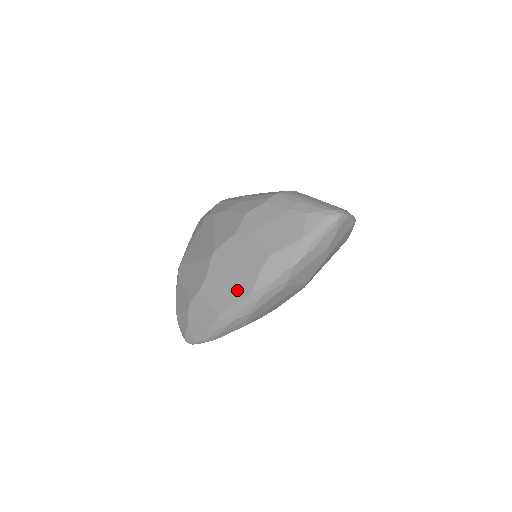
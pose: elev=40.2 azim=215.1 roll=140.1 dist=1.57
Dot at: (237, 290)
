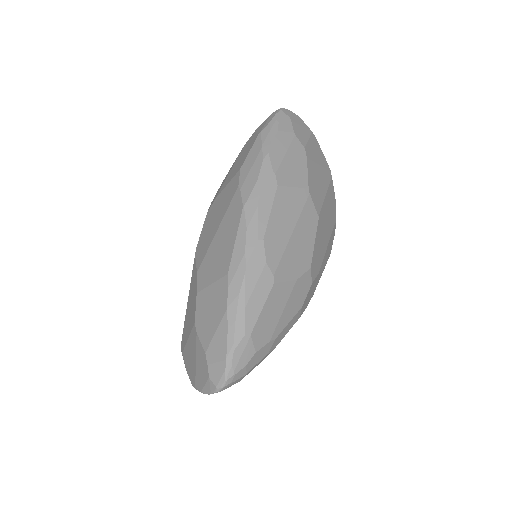
Dot at: (229, 229)
